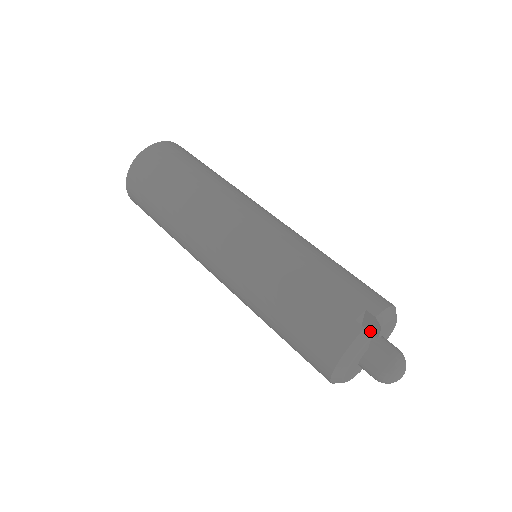
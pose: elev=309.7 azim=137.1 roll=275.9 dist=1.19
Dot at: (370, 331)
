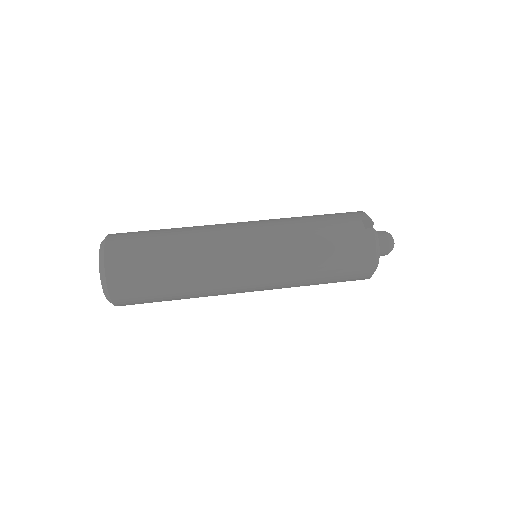
Dot at: occluded
